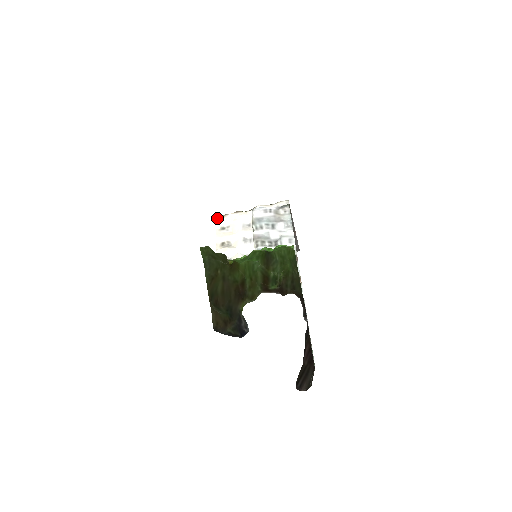
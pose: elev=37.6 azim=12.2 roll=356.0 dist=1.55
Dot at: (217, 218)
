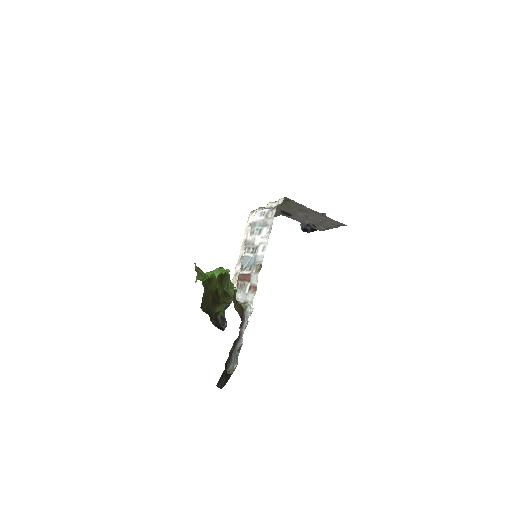
Dot at: (250, 214)
